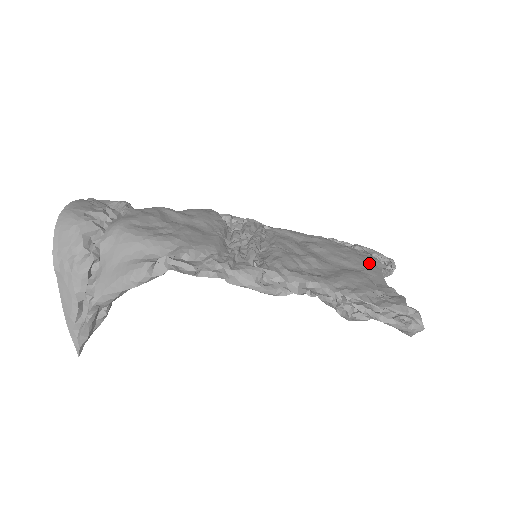
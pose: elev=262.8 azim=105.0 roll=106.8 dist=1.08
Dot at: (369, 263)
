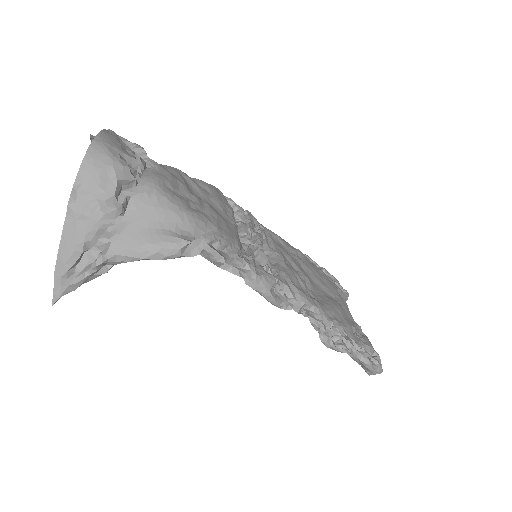
Dot at: (338, 293)
